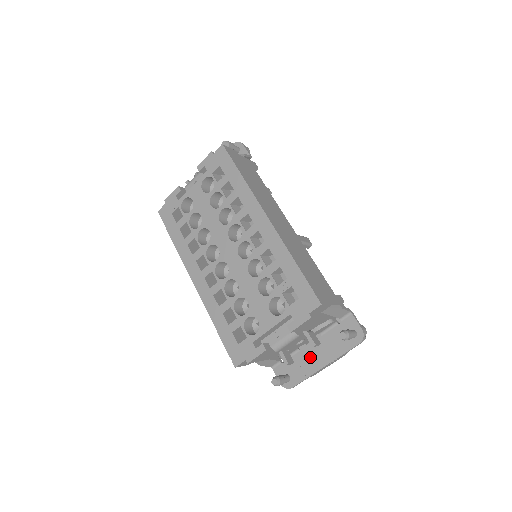
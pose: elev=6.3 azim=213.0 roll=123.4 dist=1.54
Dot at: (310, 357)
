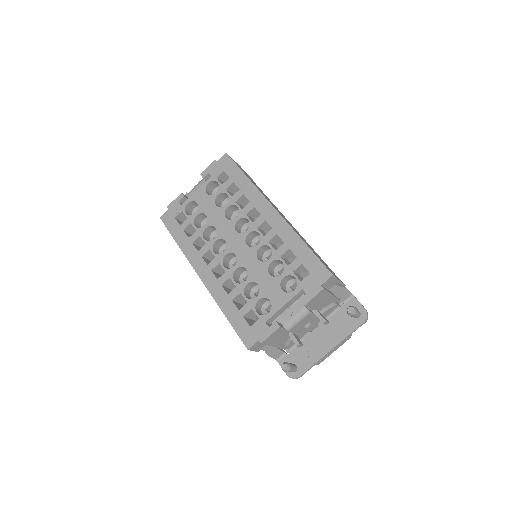
Dot at: (316, 343)
